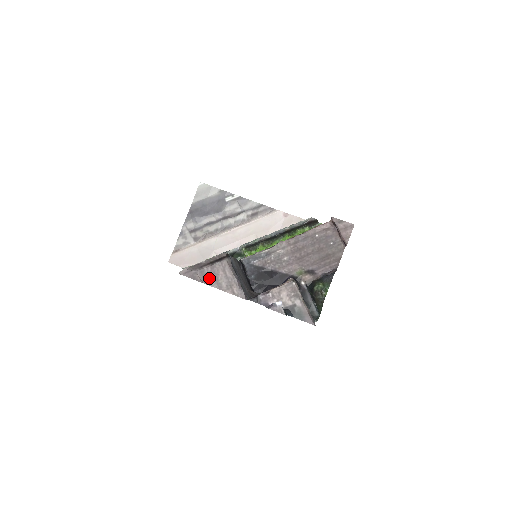
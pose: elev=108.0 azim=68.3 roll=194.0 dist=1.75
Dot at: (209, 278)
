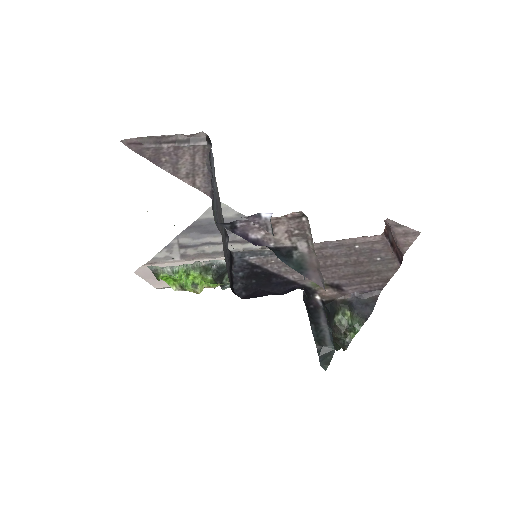
Dot at: (164, 158)
